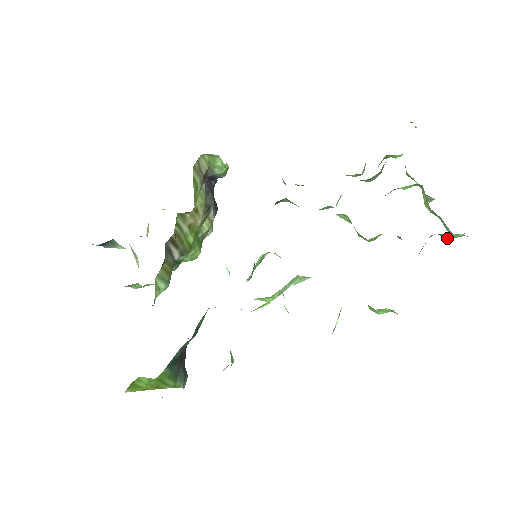
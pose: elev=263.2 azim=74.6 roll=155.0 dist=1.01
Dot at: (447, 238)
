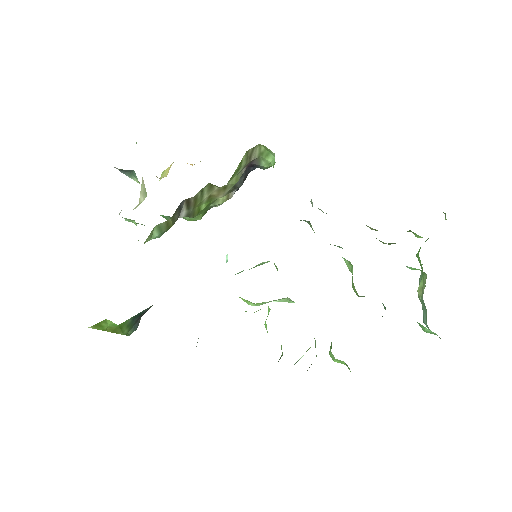
Dot at: (423, 330)
